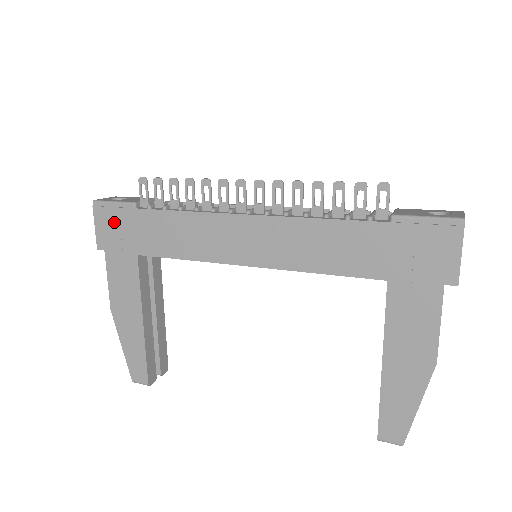
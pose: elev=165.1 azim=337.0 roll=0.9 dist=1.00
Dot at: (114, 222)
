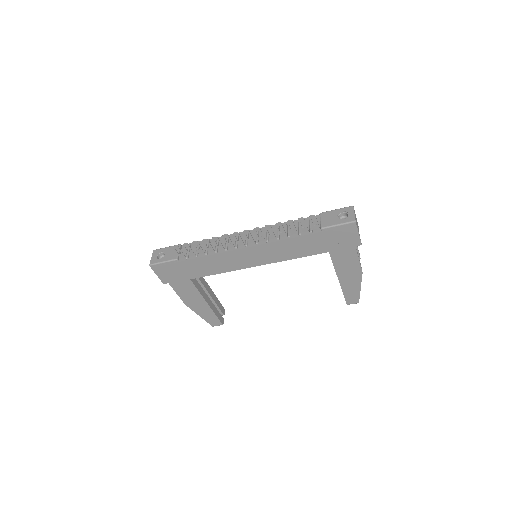
Dot at: (168, 271)
